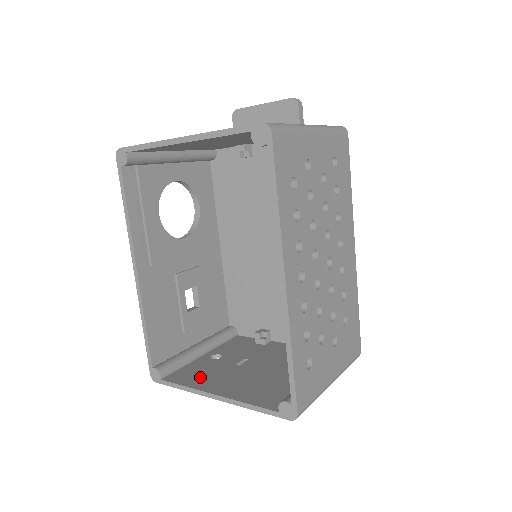
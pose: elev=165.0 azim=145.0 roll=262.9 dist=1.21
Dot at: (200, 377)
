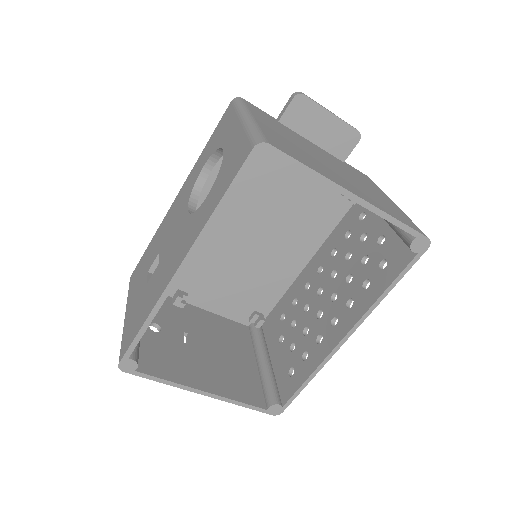
Dot at: (171, 365)
